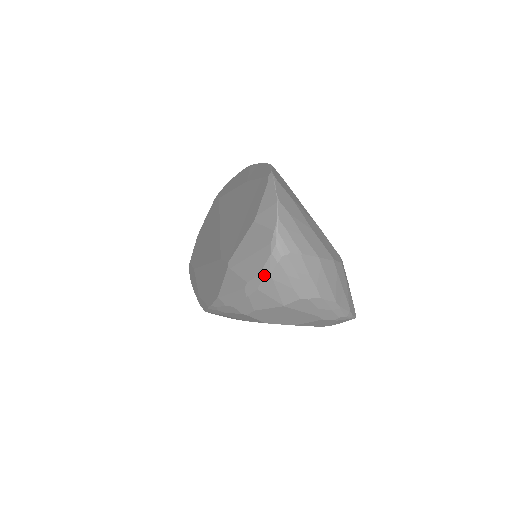
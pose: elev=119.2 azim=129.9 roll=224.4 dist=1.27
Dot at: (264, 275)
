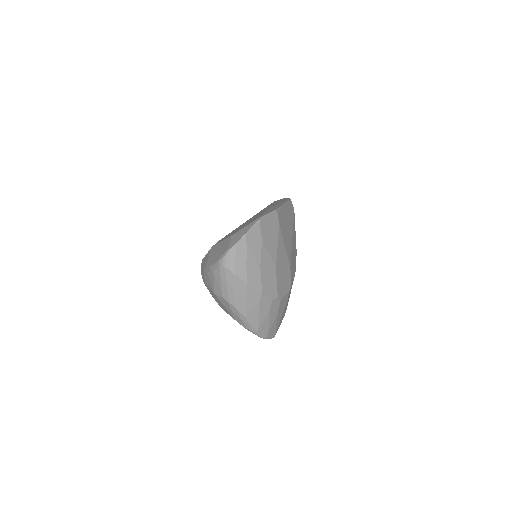
Dot at: (212, 268)
